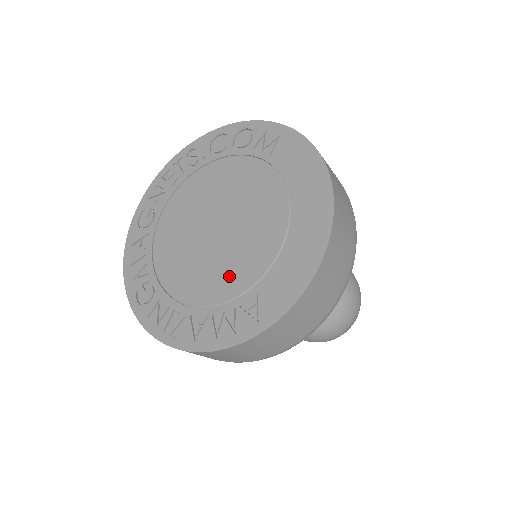
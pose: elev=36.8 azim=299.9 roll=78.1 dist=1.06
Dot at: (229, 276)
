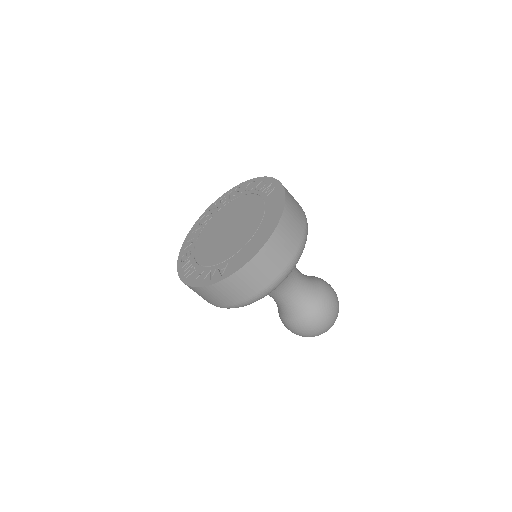
Dot at: (221, 253)
